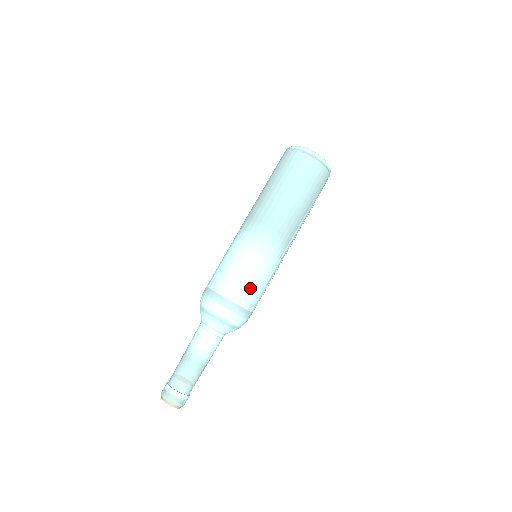
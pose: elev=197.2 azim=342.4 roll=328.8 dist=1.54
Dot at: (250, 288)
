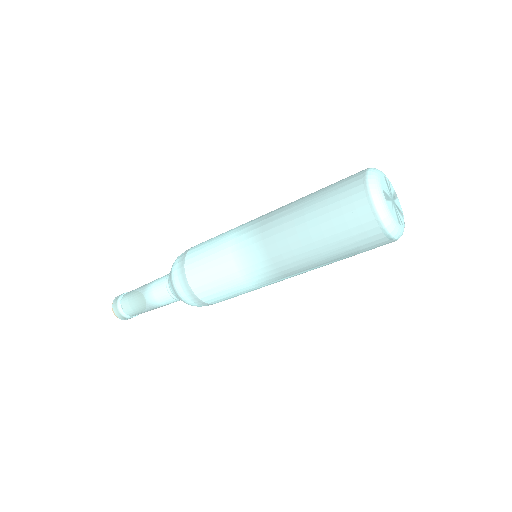
Dot at: (215, 290)
